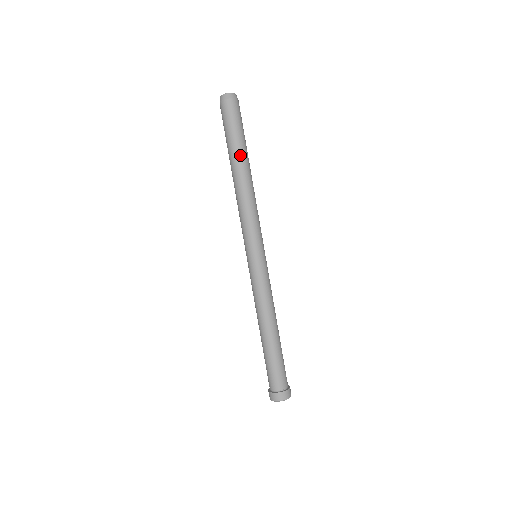
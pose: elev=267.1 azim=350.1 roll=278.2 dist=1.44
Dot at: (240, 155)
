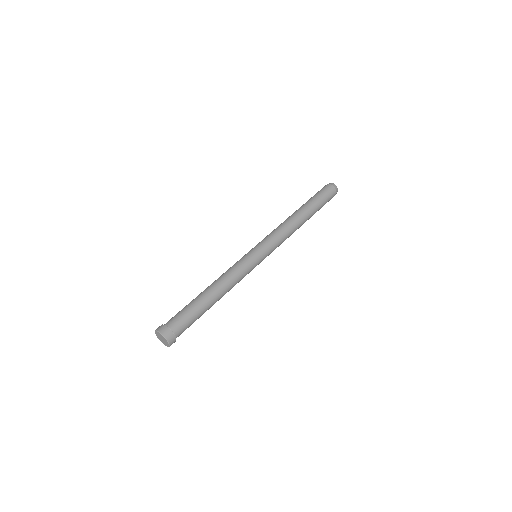
Dot at: (312, 211)
